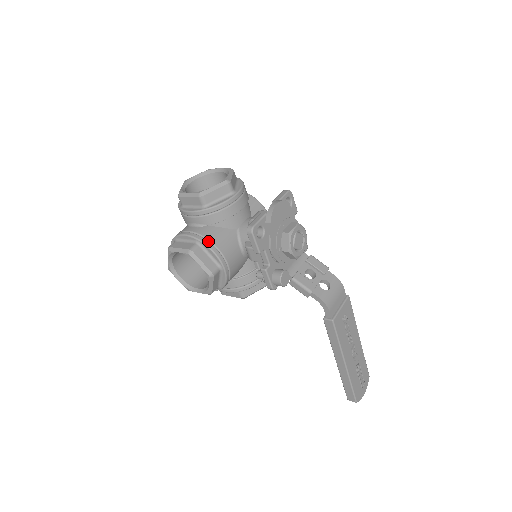
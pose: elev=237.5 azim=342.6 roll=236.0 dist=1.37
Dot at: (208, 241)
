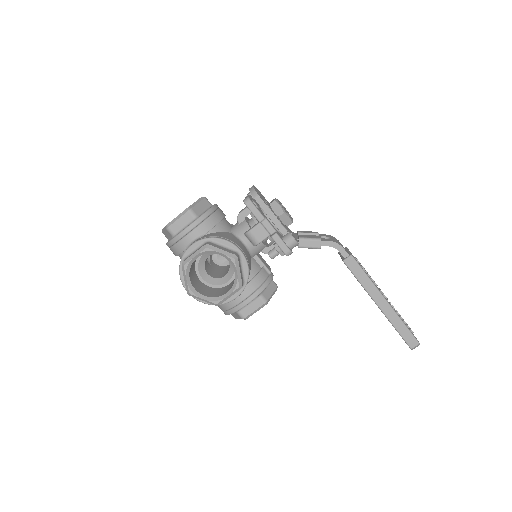
Dot at: (215, 237)
